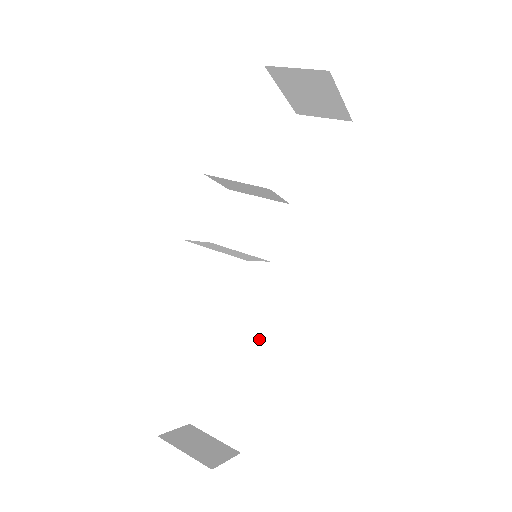
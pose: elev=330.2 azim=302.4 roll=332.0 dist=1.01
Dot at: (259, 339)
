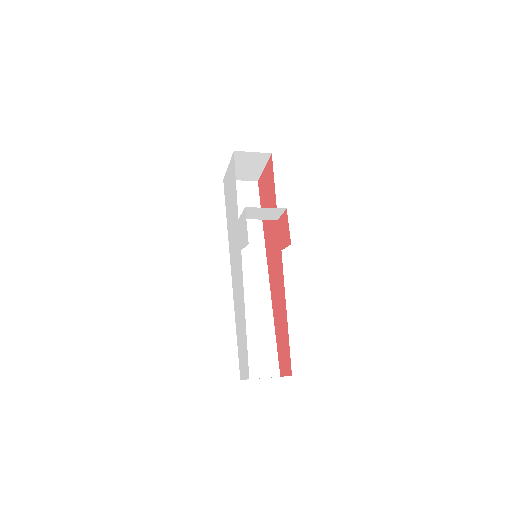
Dot at: (260, 309)
